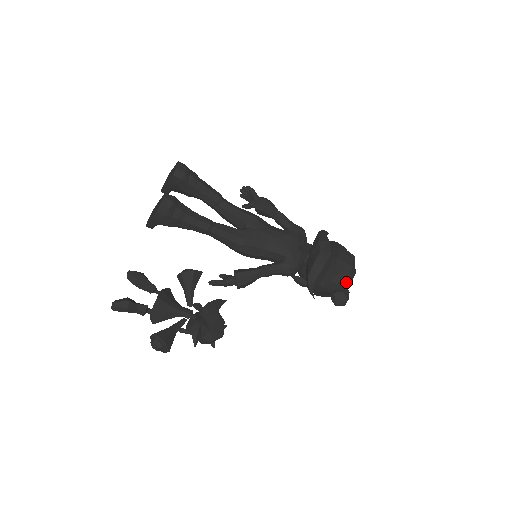
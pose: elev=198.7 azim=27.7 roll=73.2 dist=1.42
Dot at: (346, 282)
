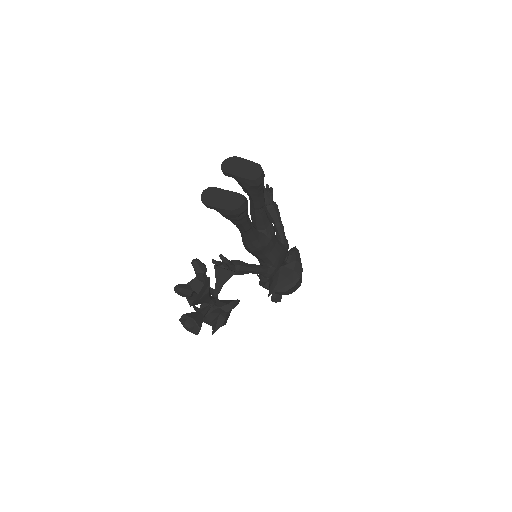
Dot at: (291, 293)
